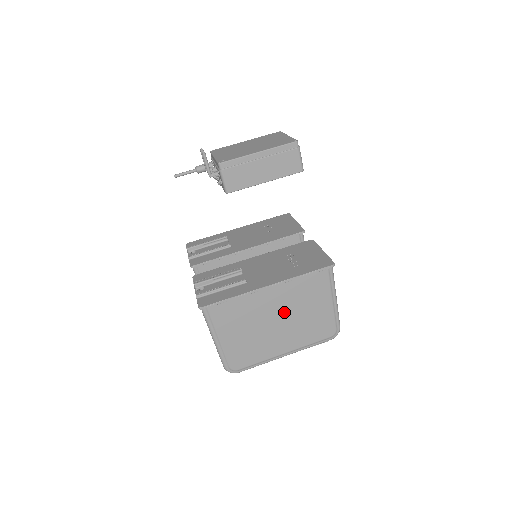
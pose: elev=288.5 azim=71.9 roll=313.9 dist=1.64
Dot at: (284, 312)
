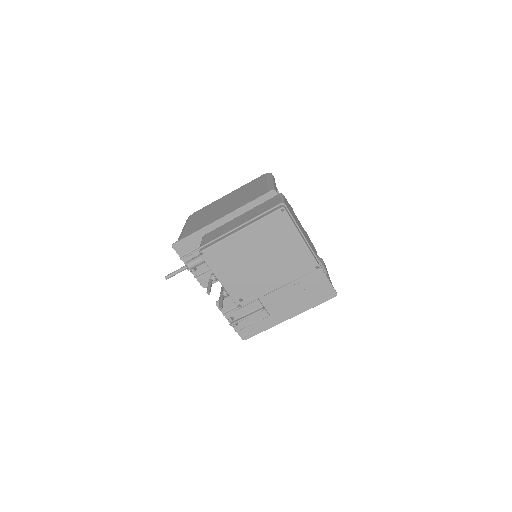
Dot at: occluded
